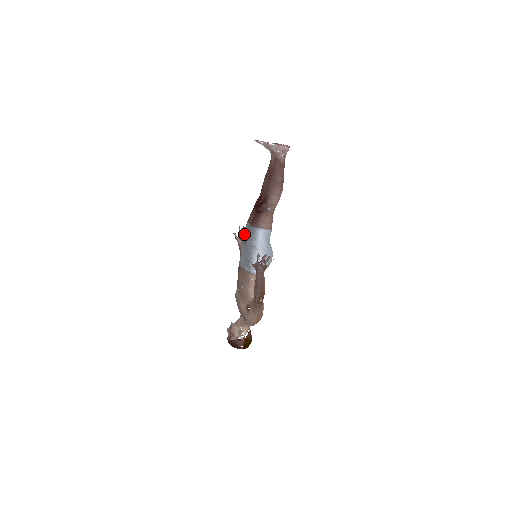
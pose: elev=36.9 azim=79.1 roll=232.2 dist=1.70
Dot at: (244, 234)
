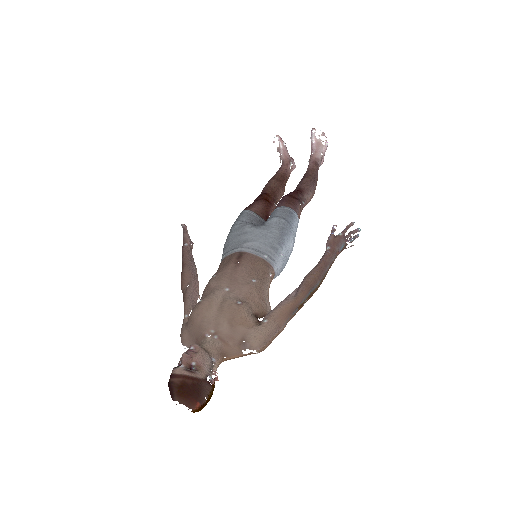
Dot at: (243, 220)
